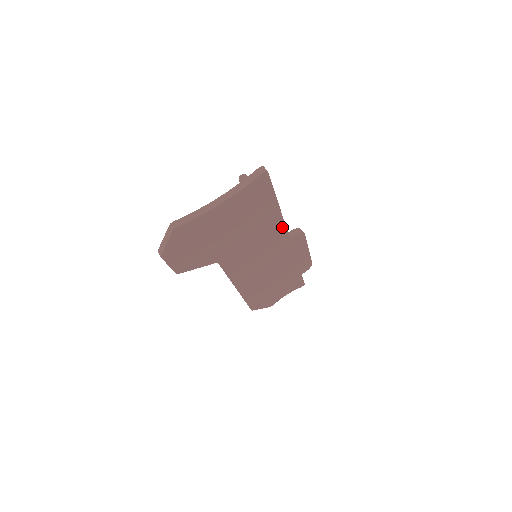
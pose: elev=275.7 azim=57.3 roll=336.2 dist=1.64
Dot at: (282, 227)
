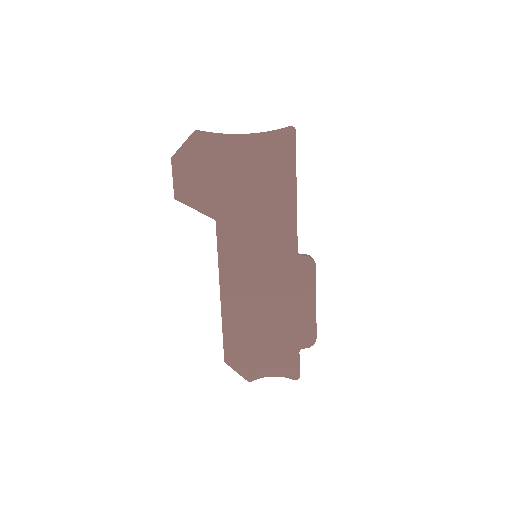
Dot at: (293, 227)
